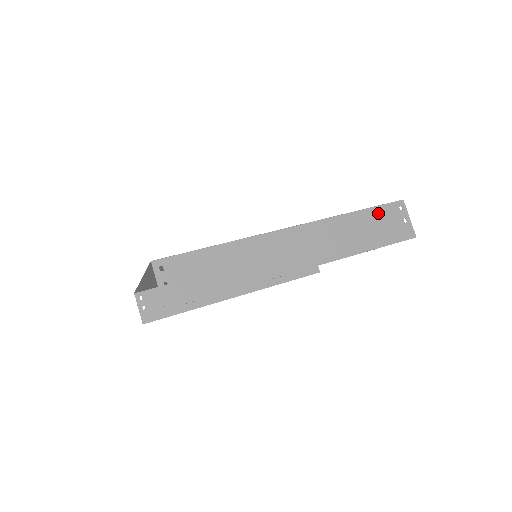
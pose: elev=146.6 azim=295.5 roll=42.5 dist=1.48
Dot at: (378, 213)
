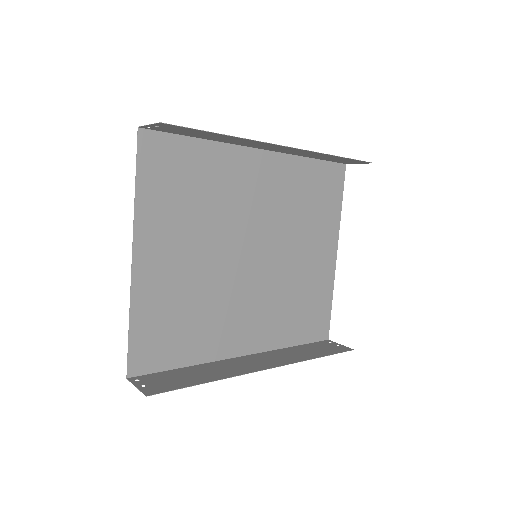
Dot at: (331, 160)
